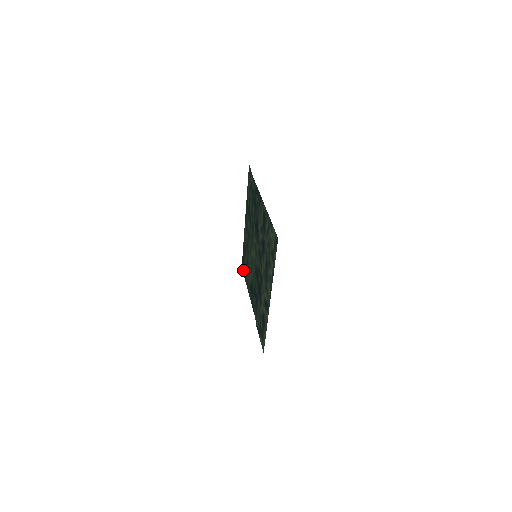
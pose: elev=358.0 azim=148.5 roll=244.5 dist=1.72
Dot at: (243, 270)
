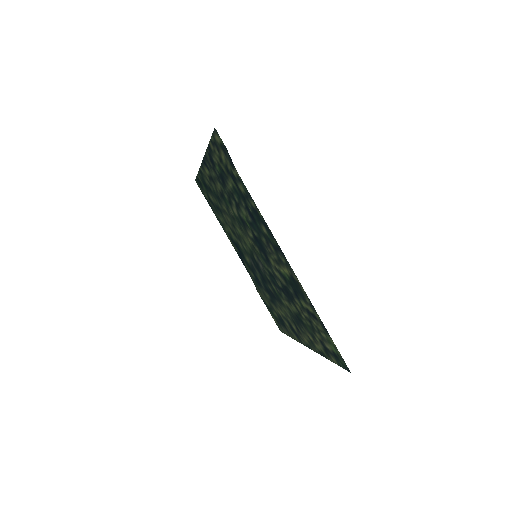
Dot at: (202, 192)
